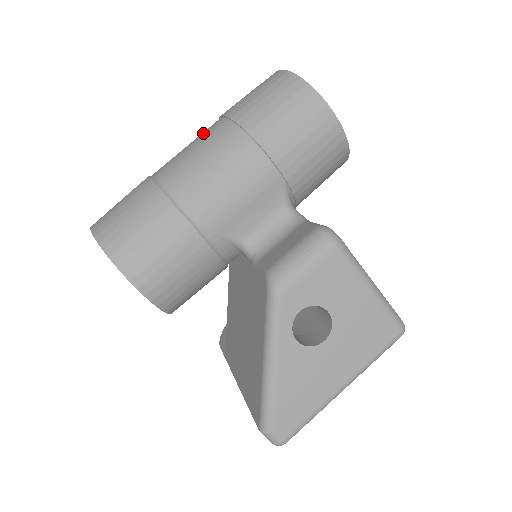
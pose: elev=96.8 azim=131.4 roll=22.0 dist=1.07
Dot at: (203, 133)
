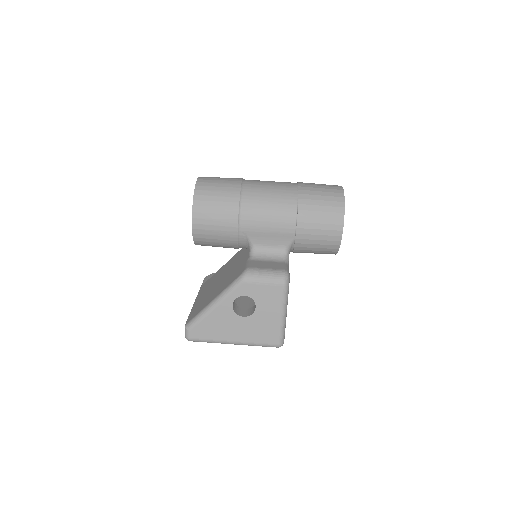
Dot at: (283, 183)
